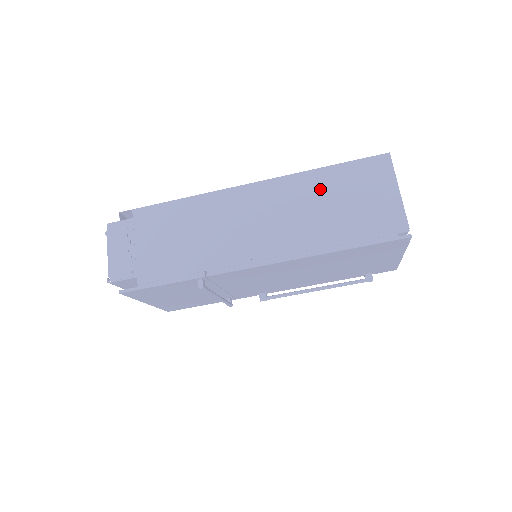
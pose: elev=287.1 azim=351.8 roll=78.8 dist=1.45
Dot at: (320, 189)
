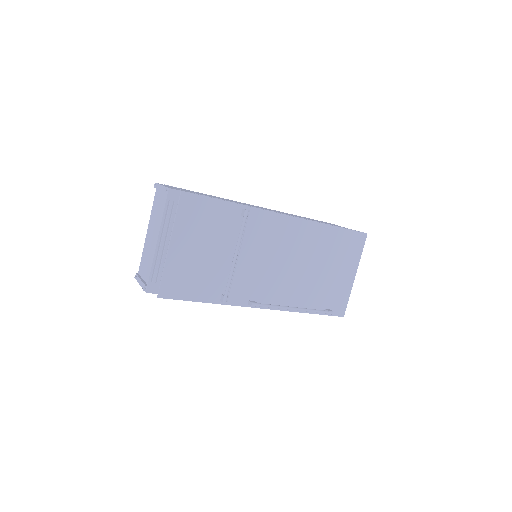
Dot at: (303, 217)
